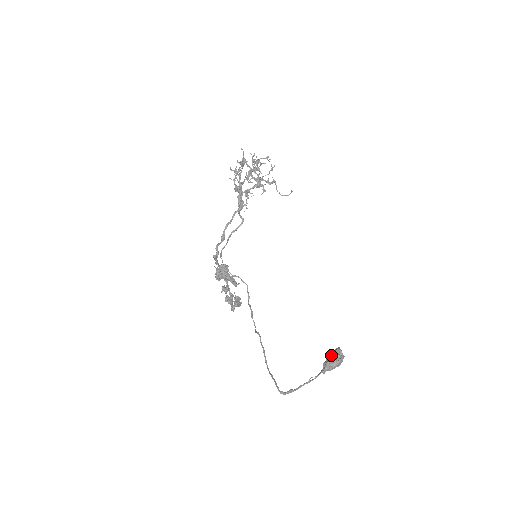
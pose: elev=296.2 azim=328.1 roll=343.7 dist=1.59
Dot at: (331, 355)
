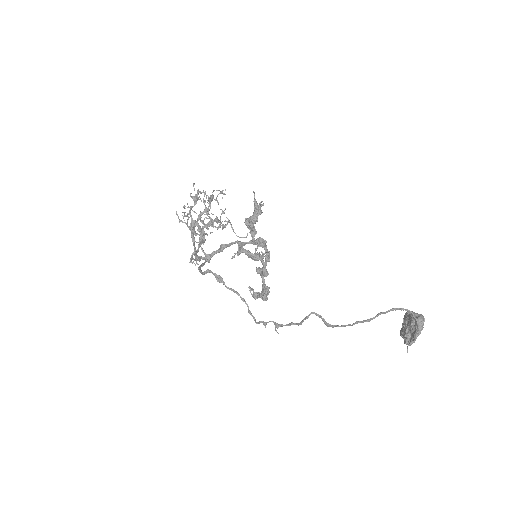
Dot at: (408, 316)
